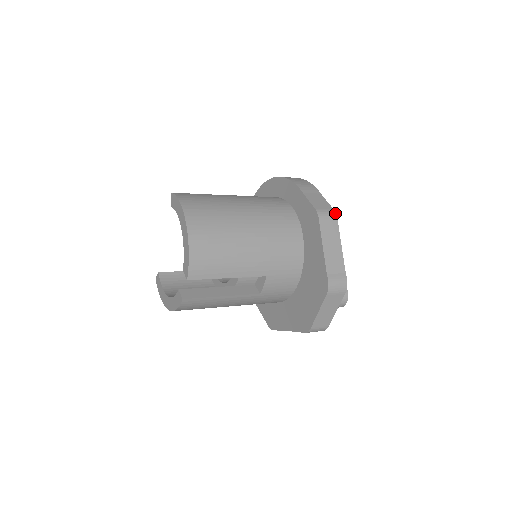
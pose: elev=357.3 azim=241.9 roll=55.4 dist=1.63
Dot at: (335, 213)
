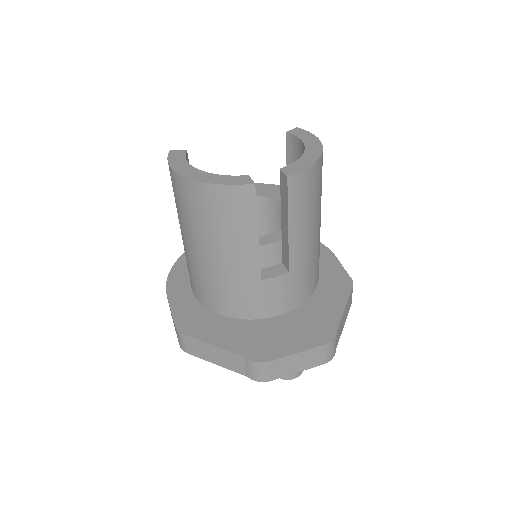
Dot at: occluded
